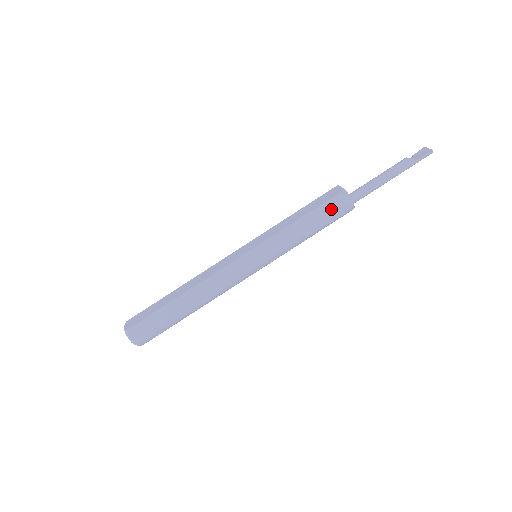
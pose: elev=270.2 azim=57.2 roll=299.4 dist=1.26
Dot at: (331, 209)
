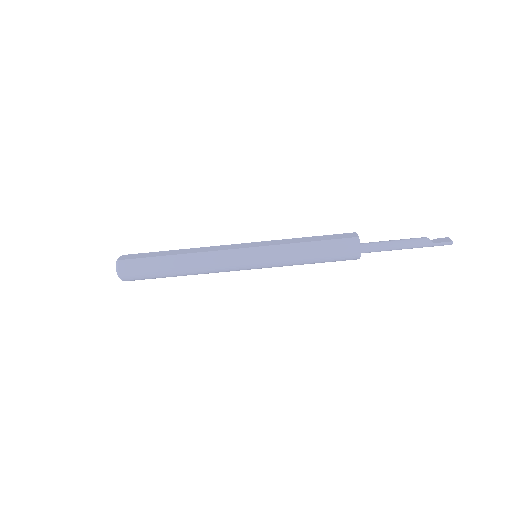
Dot at: (339, 247)
